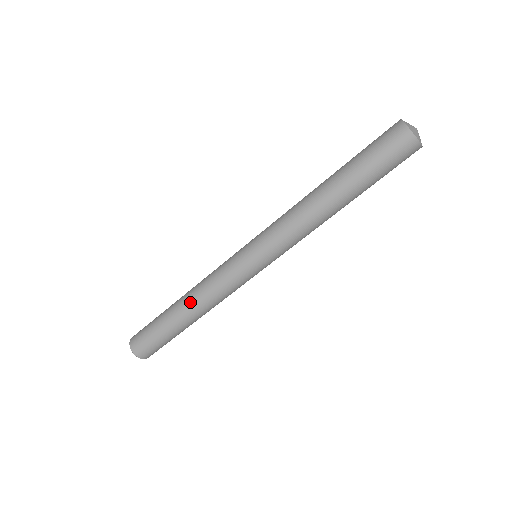
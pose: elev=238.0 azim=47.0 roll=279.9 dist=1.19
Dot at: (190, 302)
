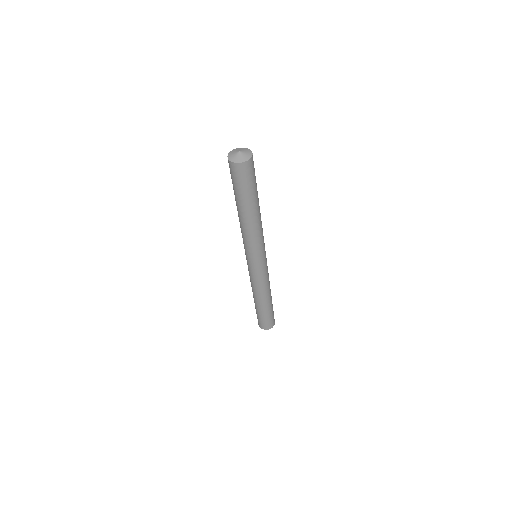
Dot at: occluded
